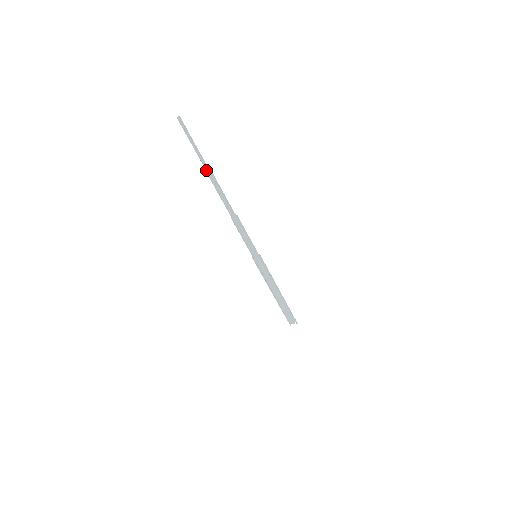
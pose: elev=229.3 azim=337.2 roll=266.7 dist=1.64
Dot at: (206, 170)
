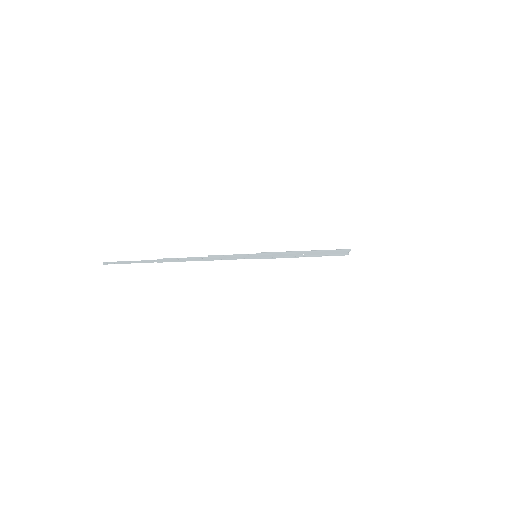
Dot at: occluded
